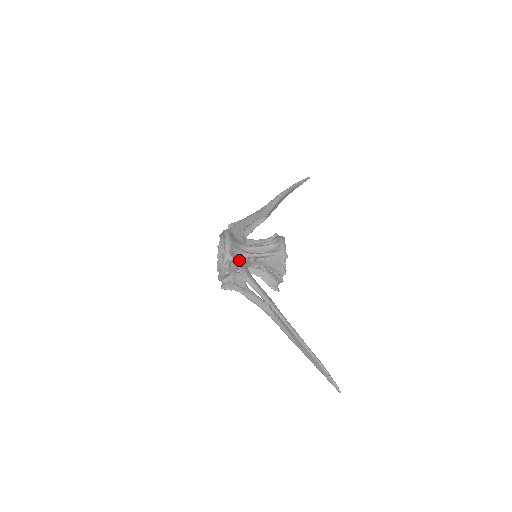
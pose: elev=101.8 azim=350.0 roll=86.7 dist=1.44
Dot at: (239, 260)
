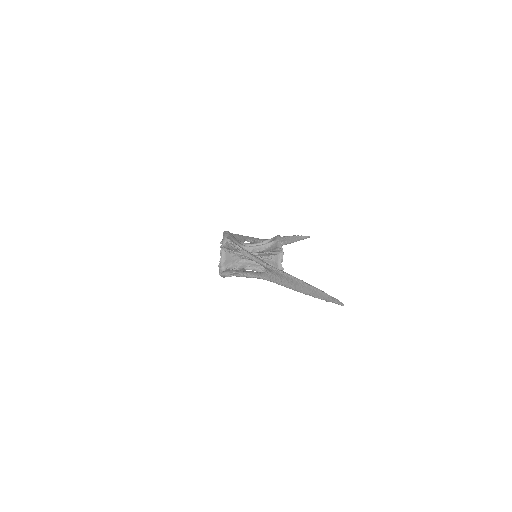
Dot at: occluded
